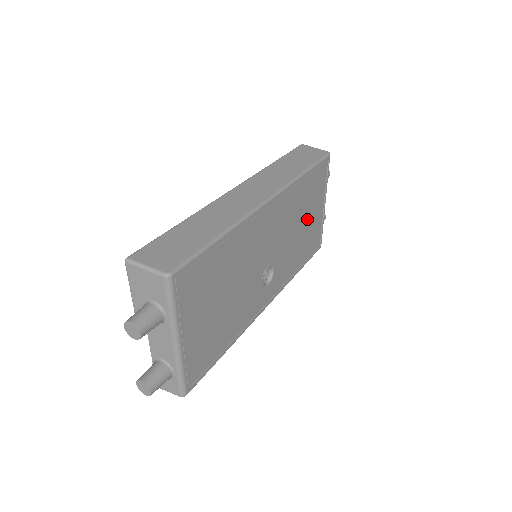
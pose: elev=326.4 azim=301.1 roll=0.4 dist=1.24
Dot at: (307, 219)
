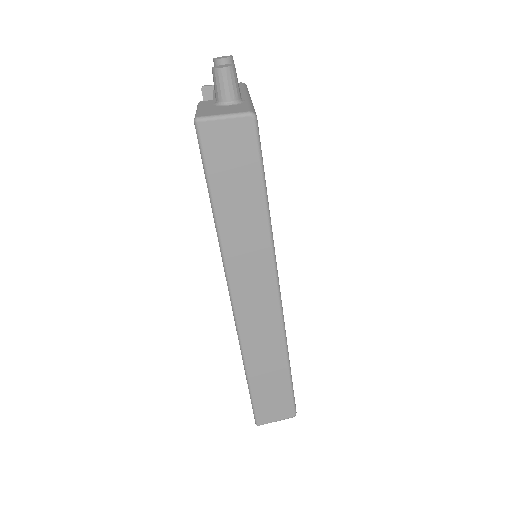
Dot at: occluded
